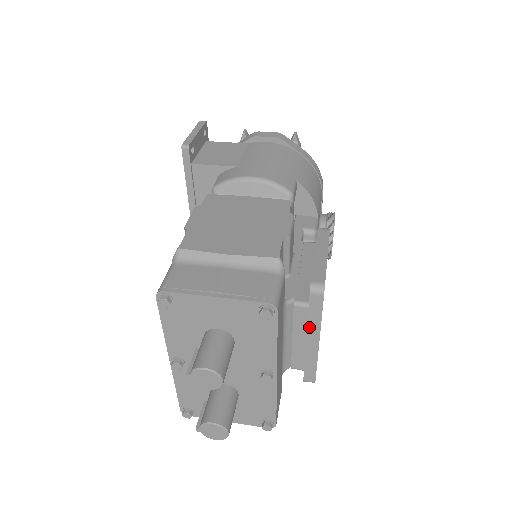
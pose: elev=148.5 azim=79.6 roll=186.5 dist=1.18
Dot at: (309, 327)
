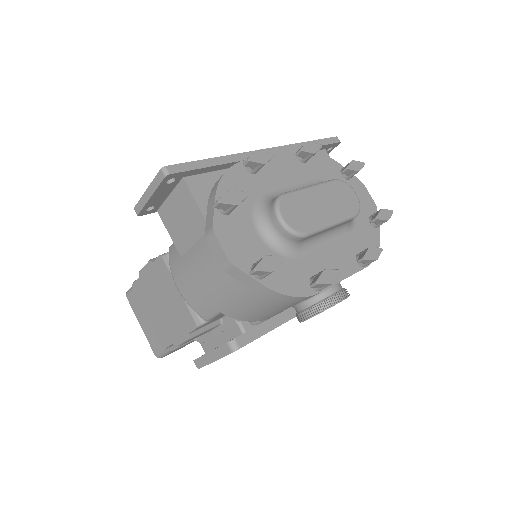
Dot at: occluded
